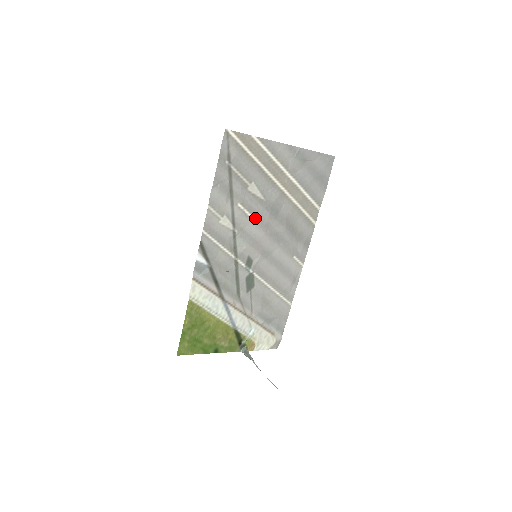
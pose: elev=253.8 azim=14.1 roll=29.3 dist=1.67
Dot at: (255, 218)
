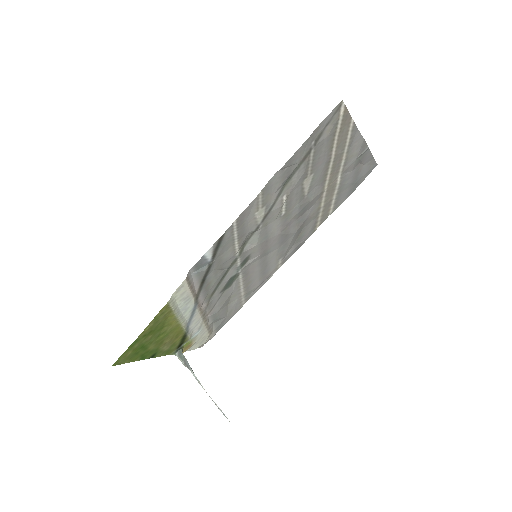
Dot at: (284, 214)
